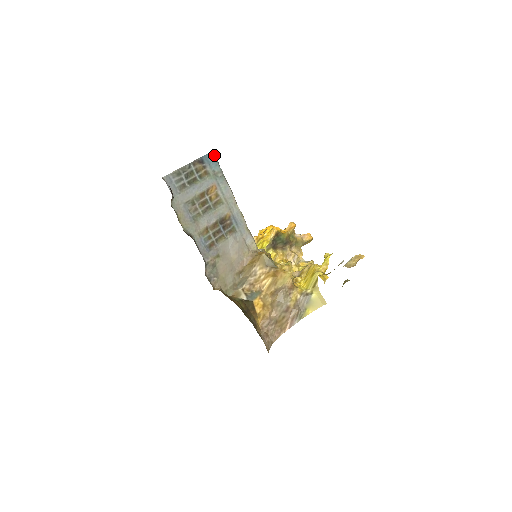
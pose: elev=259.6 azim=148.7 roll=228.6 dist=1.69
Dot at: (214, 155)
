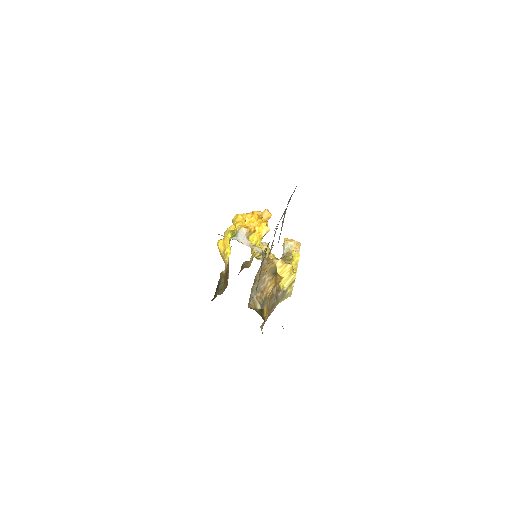
Dot at: occluded
